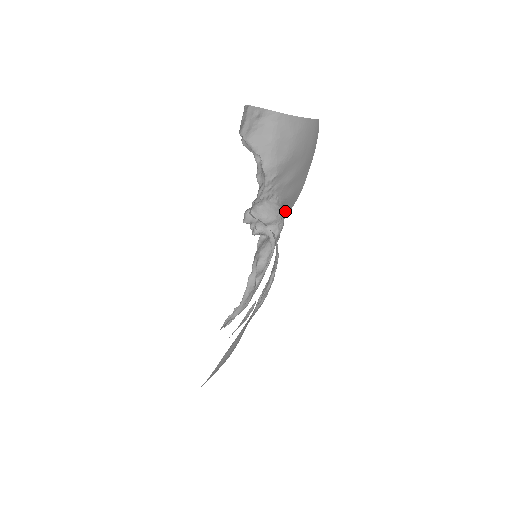
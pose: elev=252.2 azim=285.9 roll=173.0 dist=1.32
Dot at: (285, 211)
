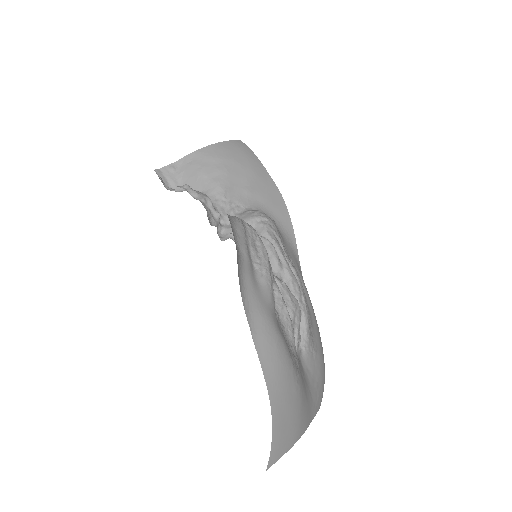
Dot at: (281, 219)
